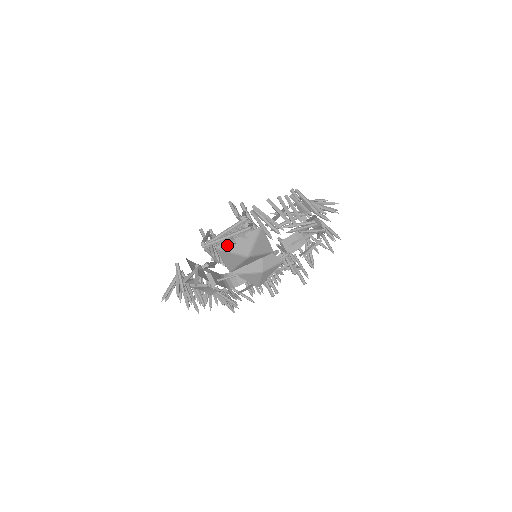
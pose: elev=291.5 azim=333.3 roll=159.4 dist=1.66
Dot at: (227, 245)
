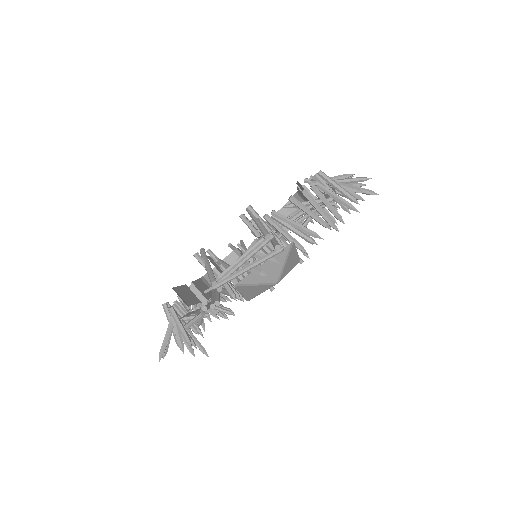
Dot at: (249, 277)
